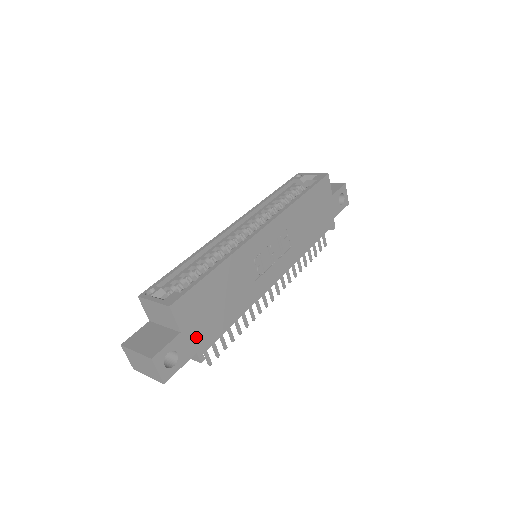
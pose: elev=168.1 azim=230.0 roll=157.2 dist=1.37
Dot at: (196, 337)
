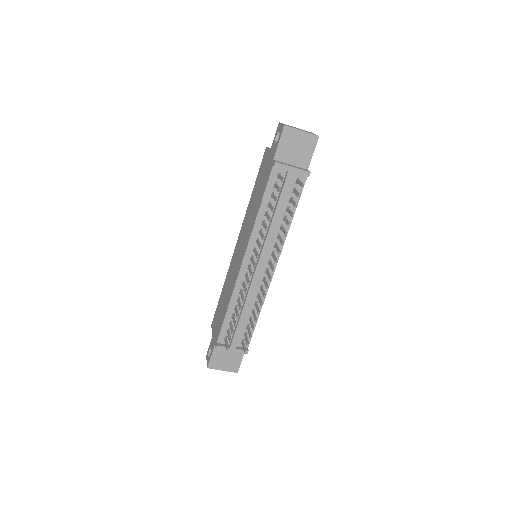
Dot at: occluded
